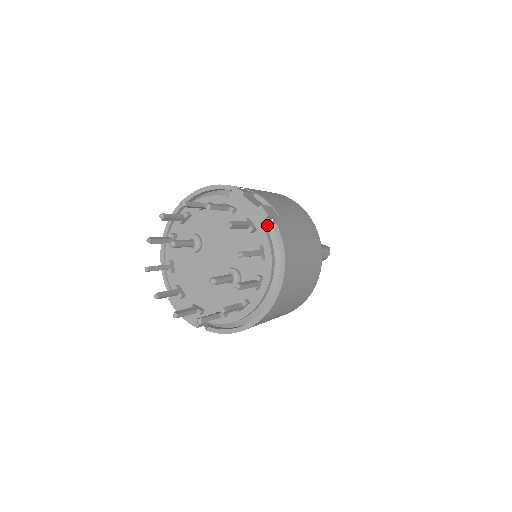
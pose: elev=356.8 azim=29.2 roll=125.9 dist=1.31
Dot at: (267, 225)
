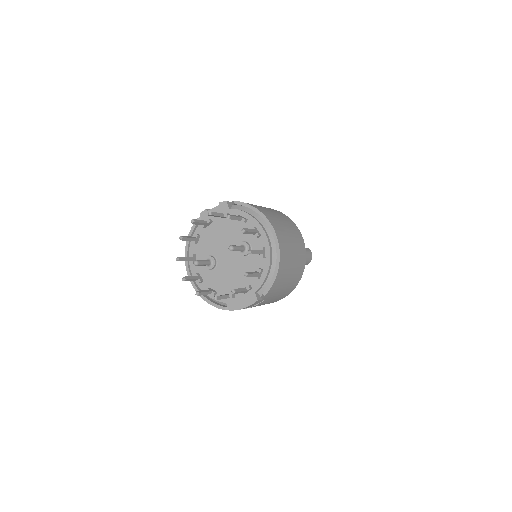
Dot at: (232, 208)
